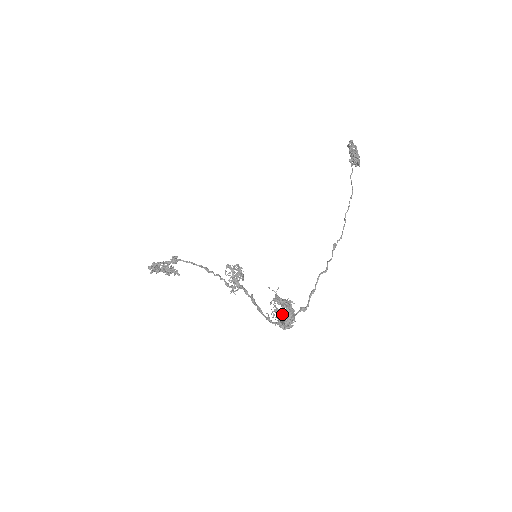
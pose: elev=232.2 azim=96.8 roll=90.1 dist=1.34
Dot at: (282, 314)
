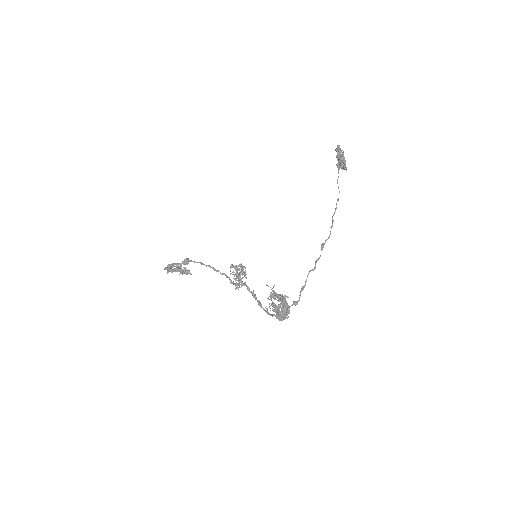
Dot at: (277, 308)
